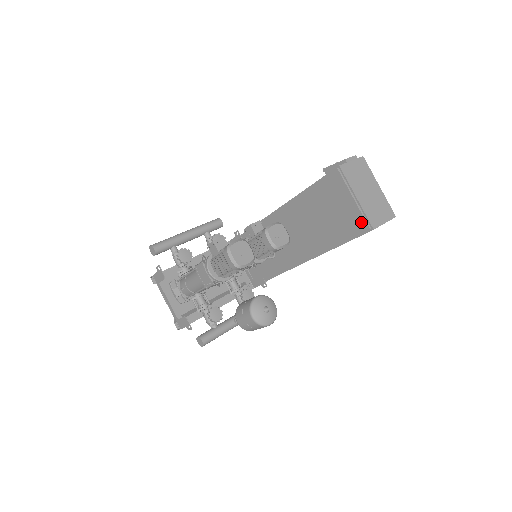
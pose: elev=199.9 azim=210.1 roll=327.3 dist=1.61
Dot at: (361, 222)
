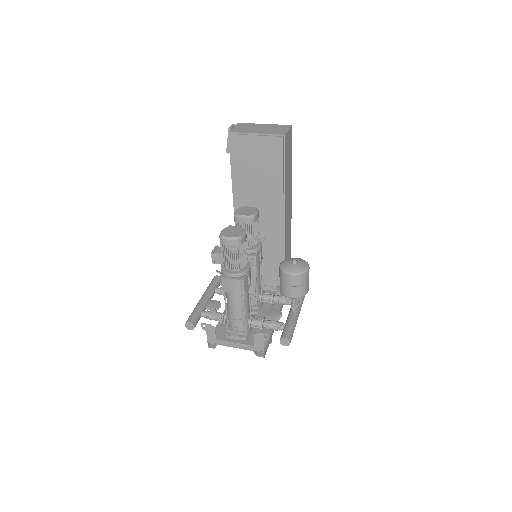
Dot at: (275, 141)
